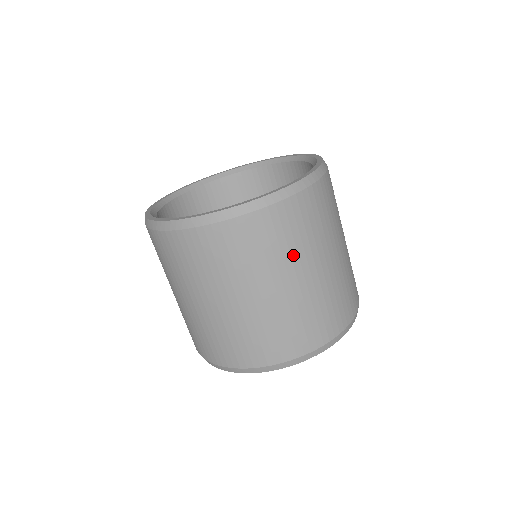
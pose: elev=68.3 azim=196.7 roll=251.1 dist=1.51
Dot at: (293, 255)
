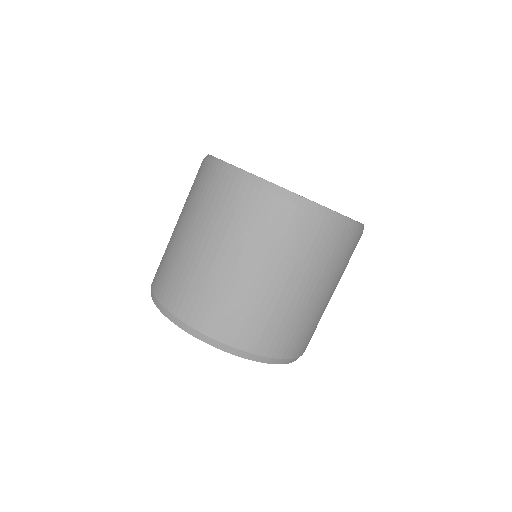
Dot at: (285, 258)
